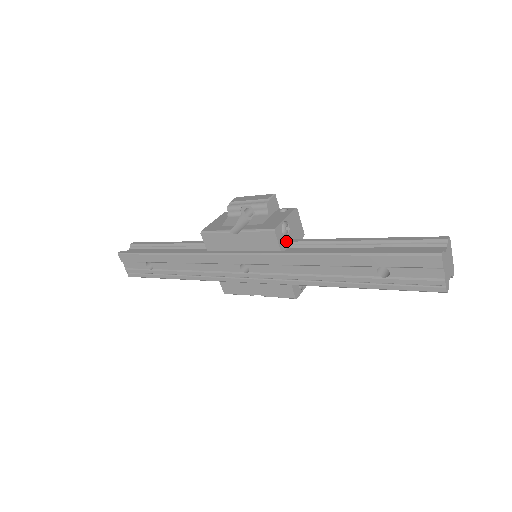
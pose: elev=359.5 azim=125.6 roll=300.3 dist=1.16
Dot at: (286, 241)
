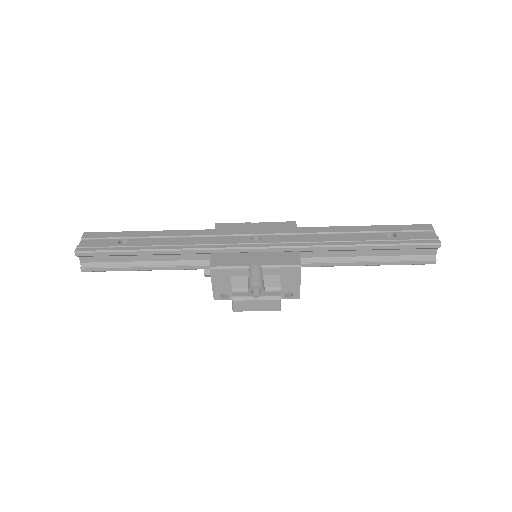
Dot at: occluded
